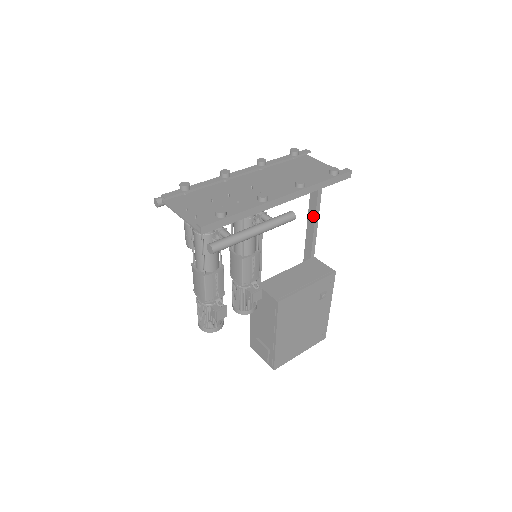
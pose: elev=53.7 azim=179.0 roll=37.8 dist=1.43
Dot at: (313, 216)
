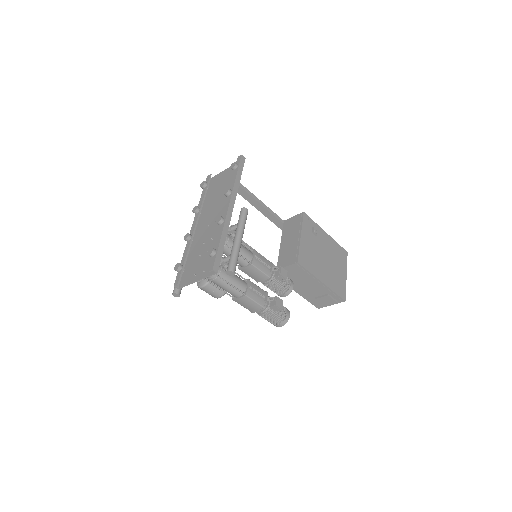
Dot at: (255, 202)
